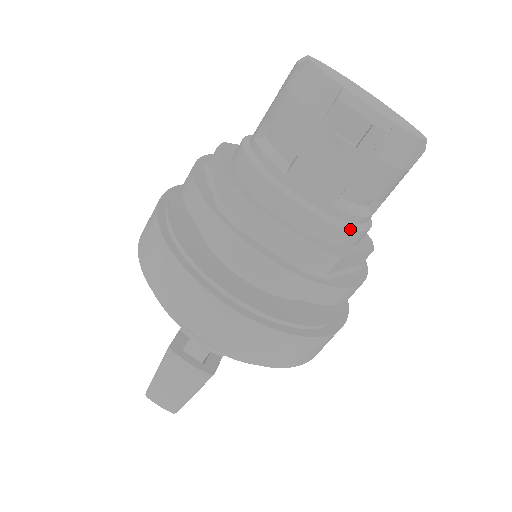
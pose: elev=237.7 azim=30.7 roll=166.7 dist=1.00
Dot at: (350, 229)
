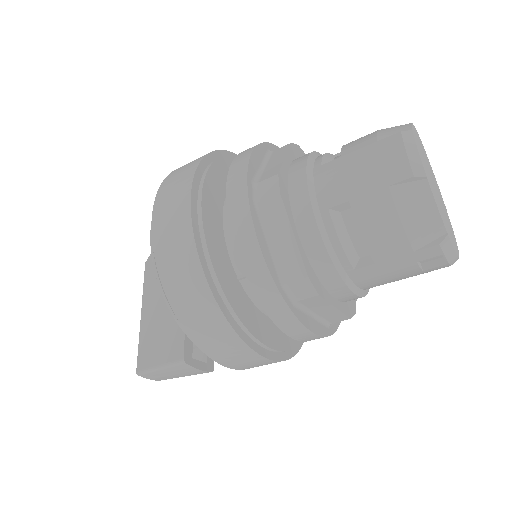
Dot at: occluded
